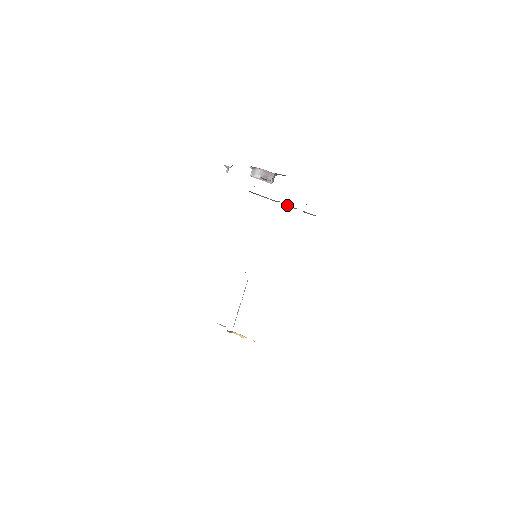
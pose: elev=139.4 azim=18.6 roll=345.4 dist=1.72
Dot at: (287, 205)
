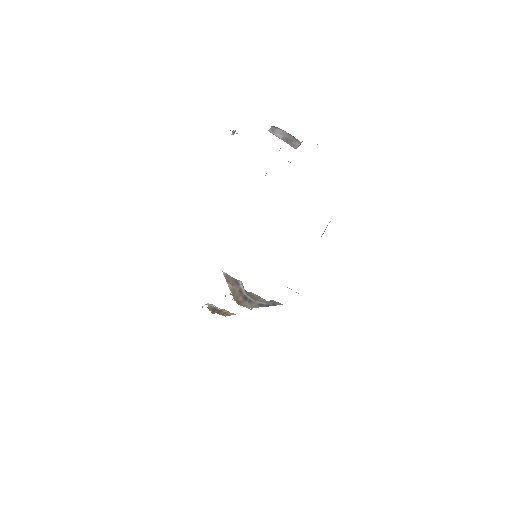
Dot at: occluded
